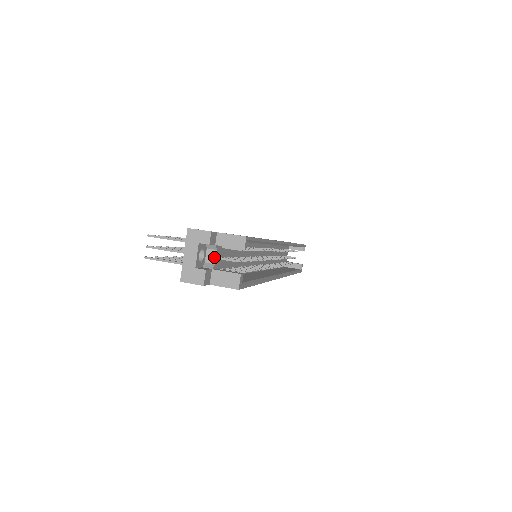
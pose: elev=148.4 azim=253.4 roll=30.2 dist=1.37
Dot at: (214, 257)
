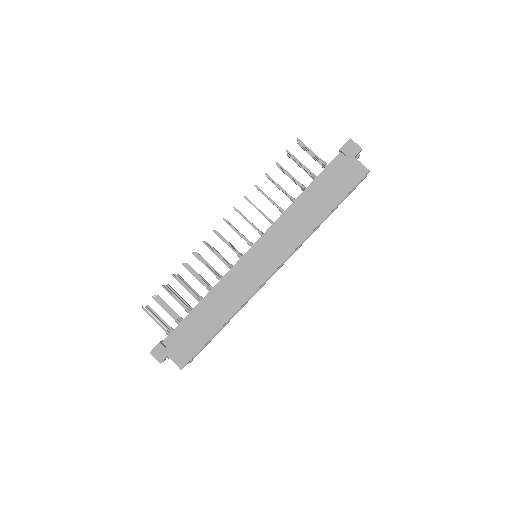
Dot at: occluded
